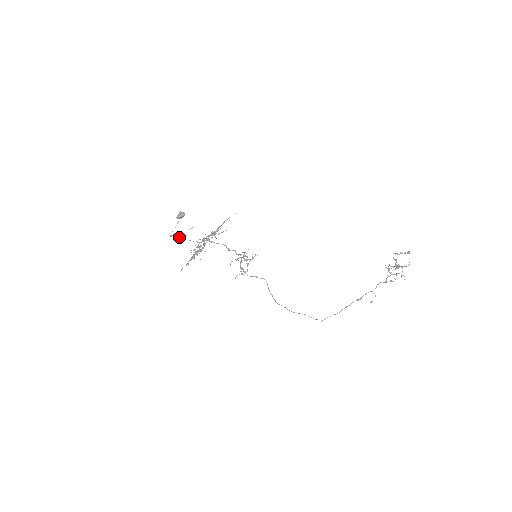
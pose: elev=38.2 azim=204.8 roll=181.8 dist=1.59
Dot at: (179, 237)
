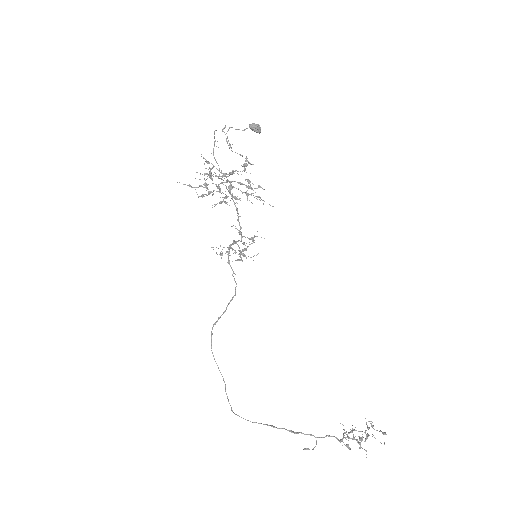
Dot at: occluded
